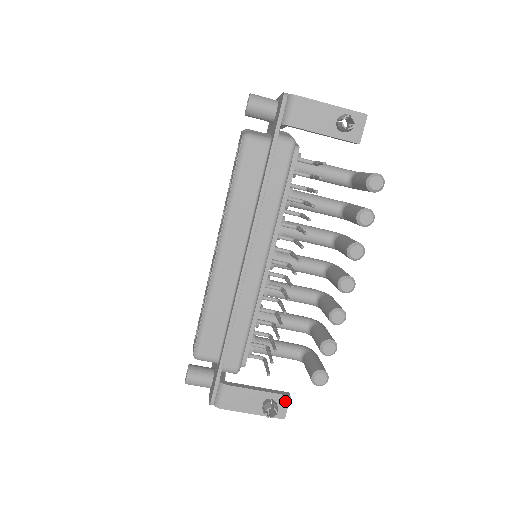
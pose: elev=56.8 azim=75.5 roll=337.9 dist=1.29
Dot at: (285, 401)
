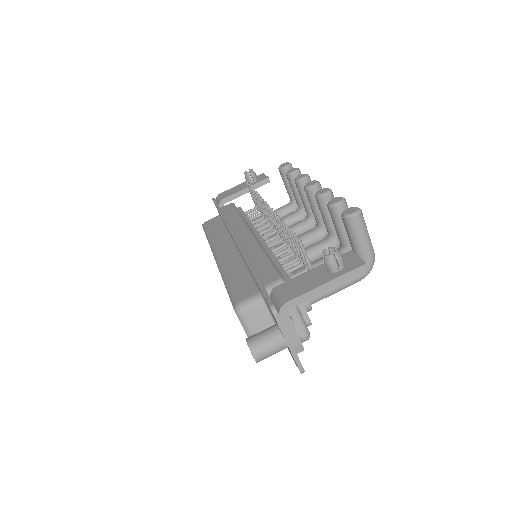
Dot at: (349, 256)
